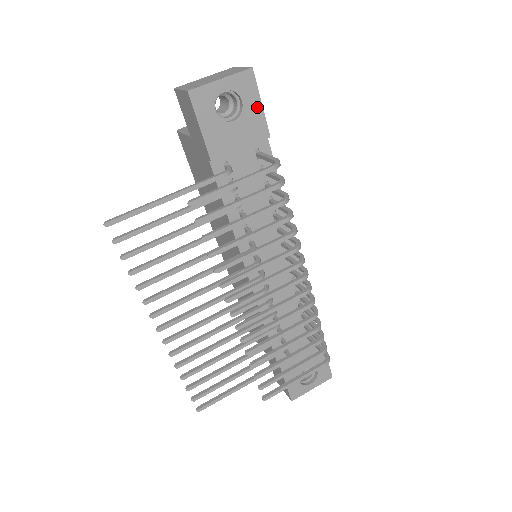
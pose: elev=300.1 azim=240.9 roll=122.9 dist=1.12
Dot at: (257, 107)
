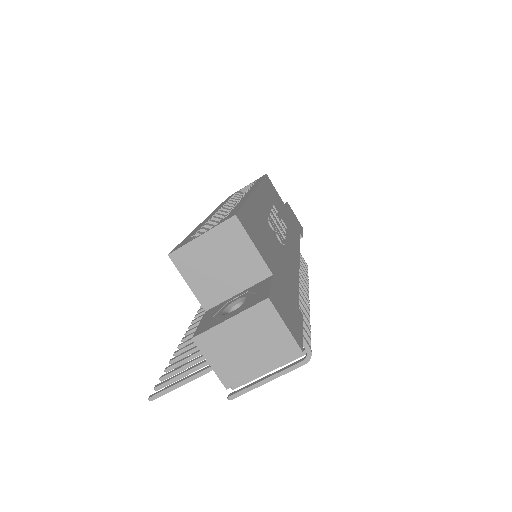
Dot at: occluded
